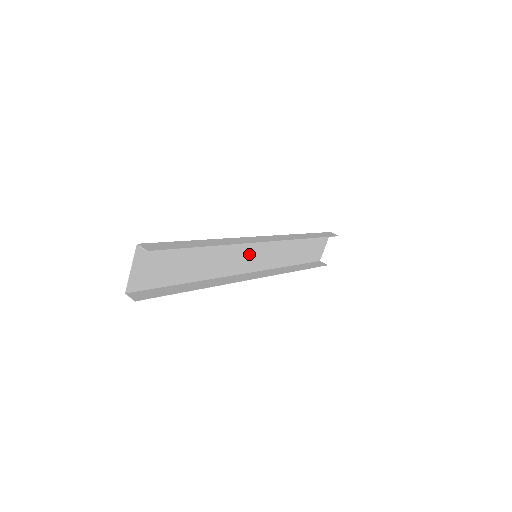
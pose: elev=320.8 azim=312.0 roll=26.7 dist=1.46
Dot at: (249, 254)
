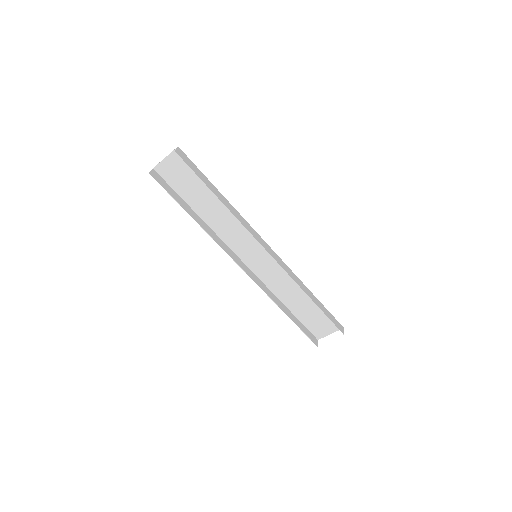
Dot at: (253, 249)
